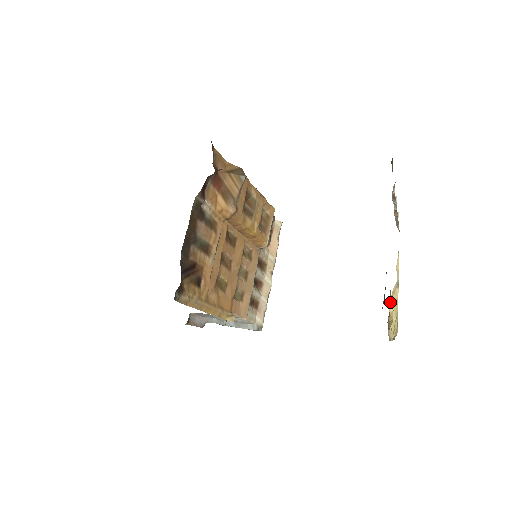
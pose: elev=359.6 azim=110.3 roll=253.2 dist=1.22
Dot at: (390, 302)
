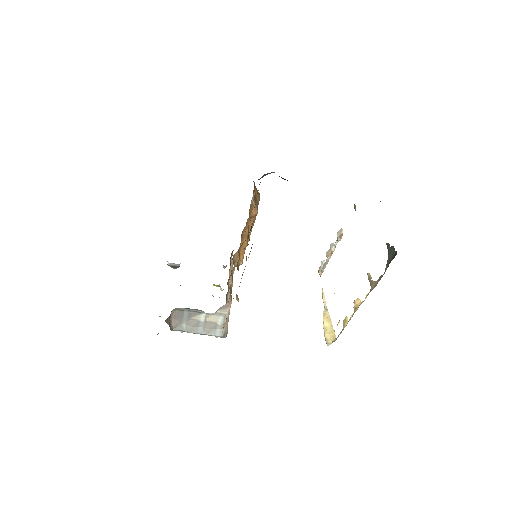
Dot at: occluded
